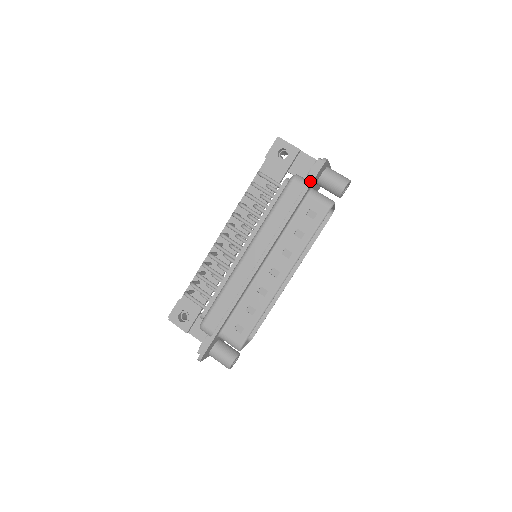
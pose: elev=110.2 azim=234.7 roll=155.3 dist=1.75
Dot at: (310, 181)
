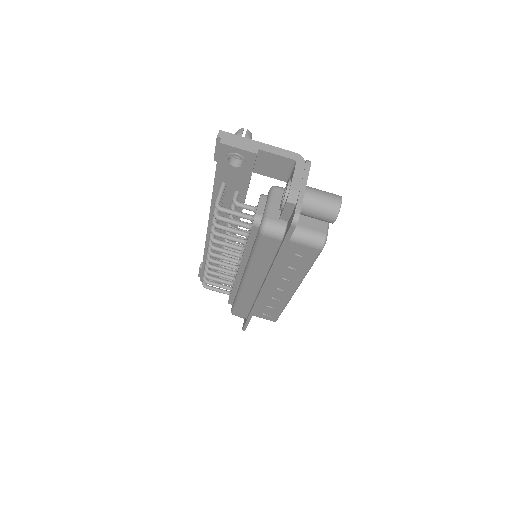
Dot at: (285, 240)
